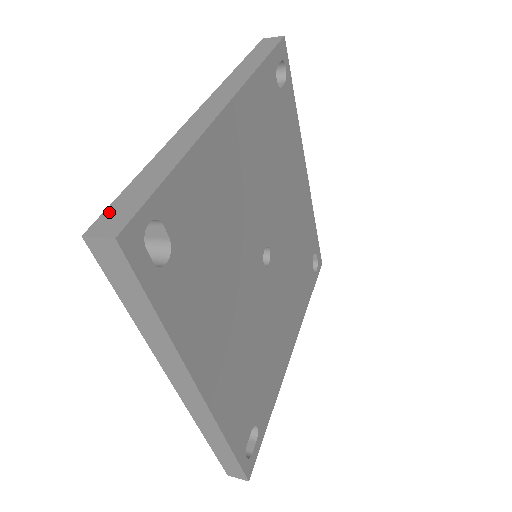
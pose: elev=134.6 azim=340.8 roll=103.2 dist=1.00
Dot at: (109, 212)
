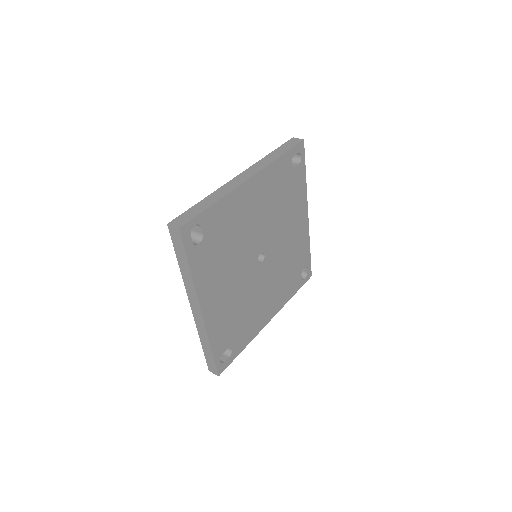
Dot at: (180, 217)
